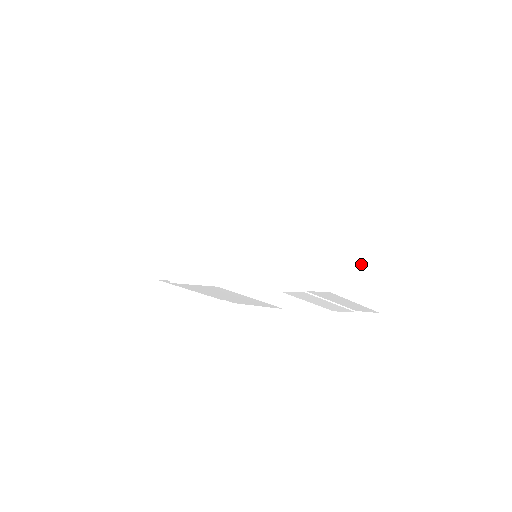
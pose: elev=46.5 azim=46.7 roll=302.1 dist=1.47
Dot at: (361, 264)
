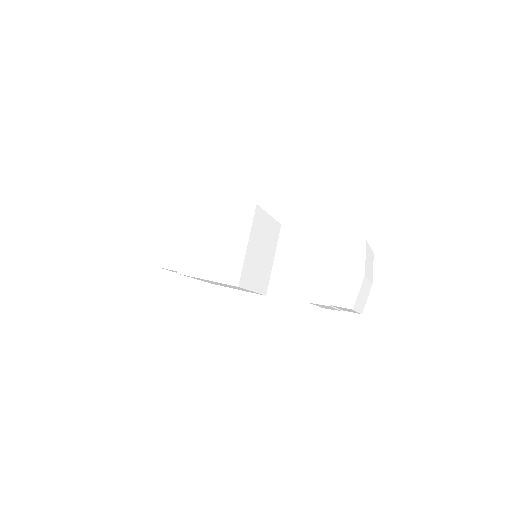
Dot at: (365, 286)
